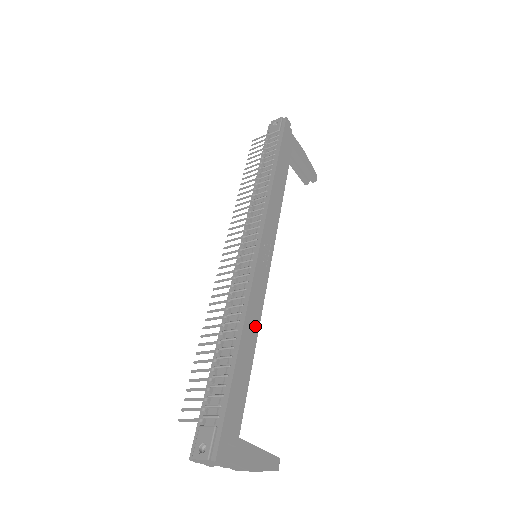
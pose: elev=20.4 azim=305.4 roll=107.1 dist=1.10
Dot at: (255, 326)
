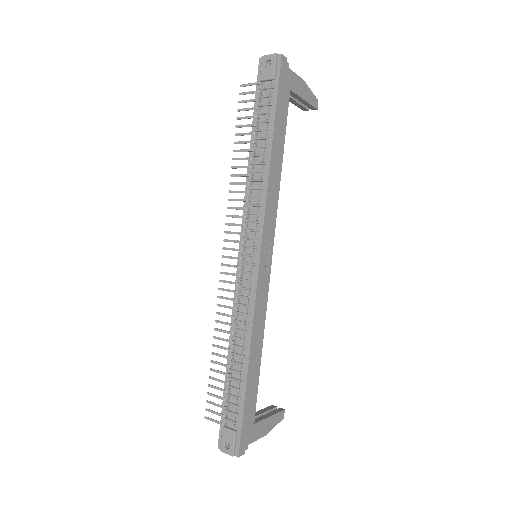
Dot at: (260, 336)
